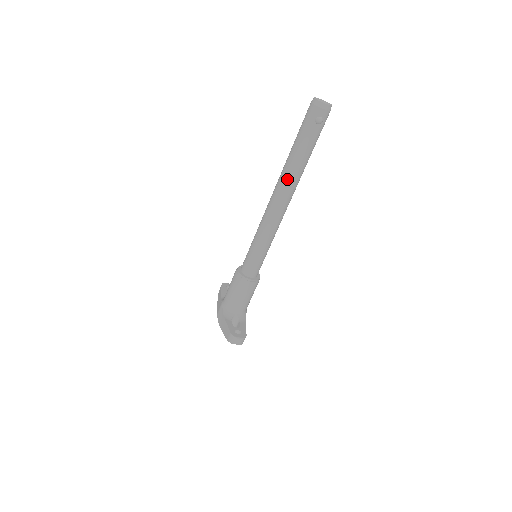
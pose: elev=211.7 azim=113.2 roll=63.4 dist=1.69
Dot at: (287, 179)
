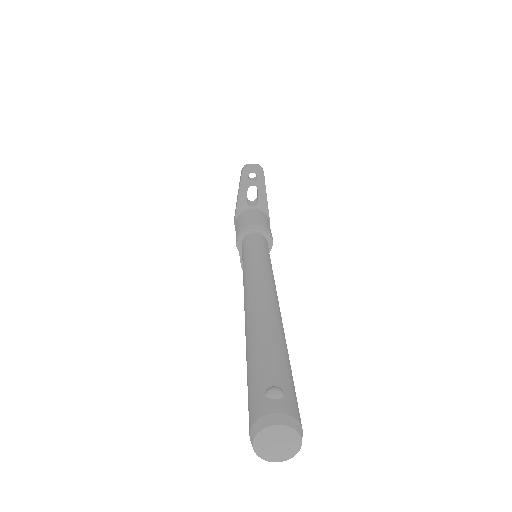
Dot at: occluded
